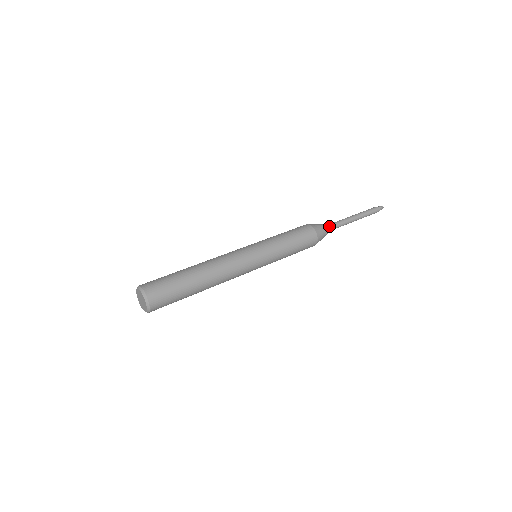
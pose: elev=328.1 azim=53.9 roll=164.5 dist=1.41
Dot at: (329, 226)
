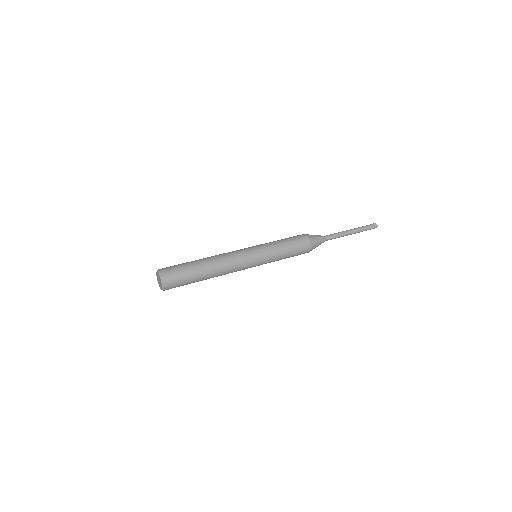
Dot at: (322, 236)
